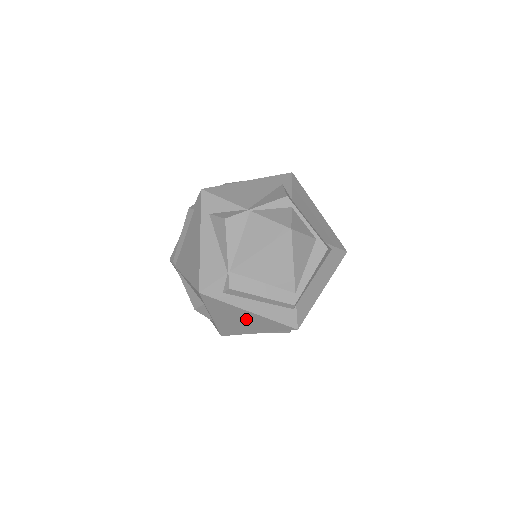
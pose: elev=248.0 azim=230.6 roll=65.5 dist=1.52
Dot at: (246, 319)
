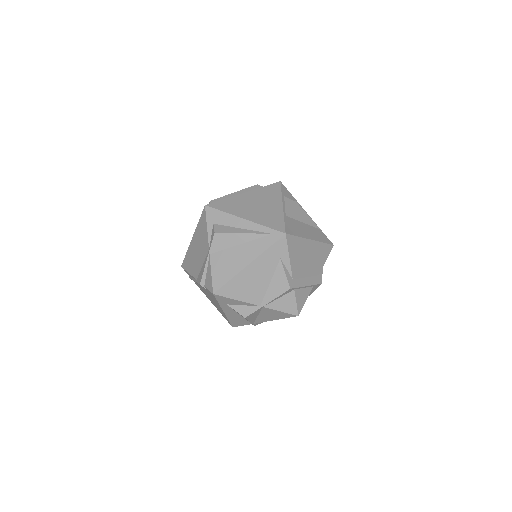
Dot at: occluded
